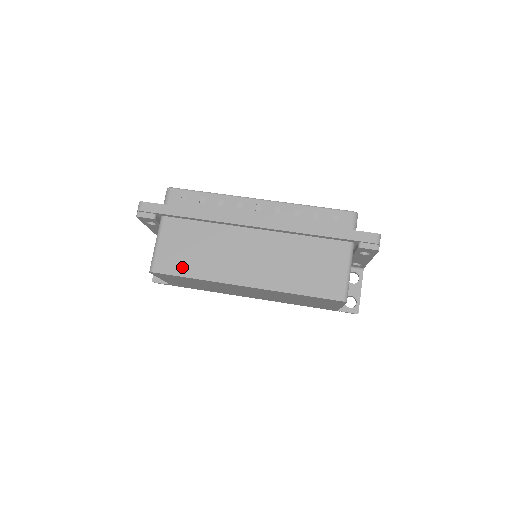
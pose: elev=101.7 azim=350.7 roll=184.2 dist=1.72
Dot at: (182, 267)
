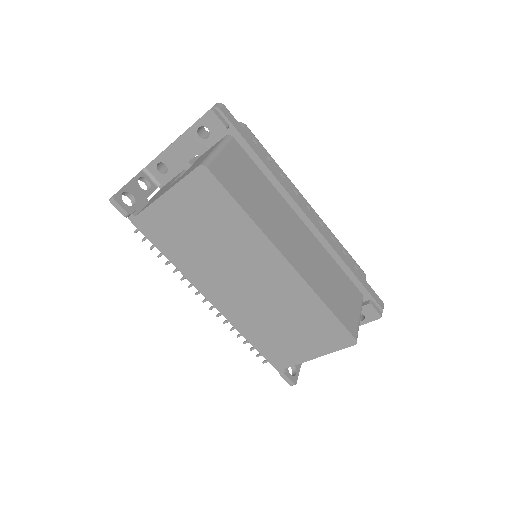
Dot at: (237, 191)
